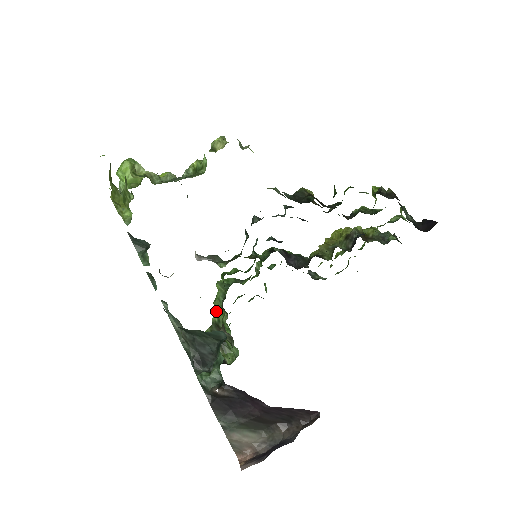
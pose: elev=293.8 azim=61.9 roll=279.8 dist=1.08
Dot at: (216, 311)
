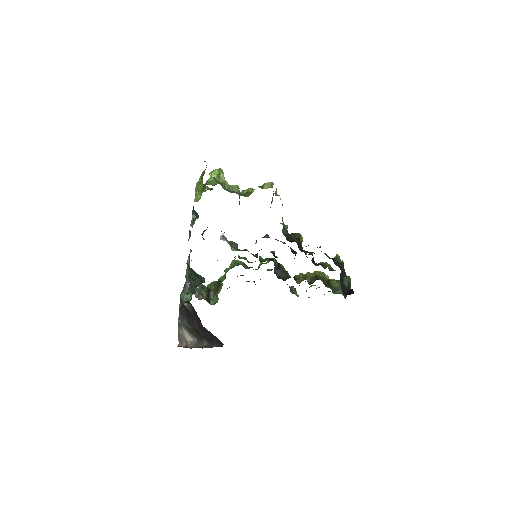
Dot at: occluded
